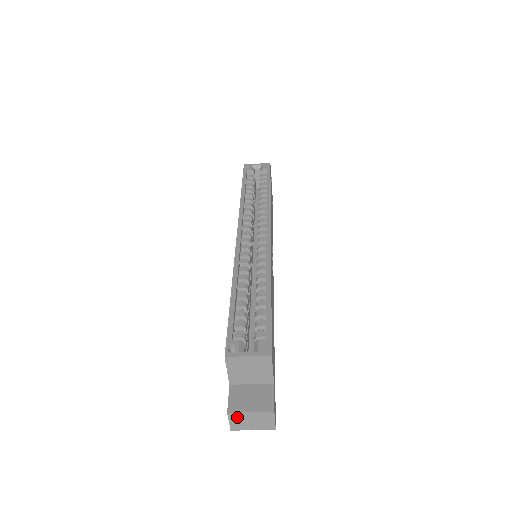
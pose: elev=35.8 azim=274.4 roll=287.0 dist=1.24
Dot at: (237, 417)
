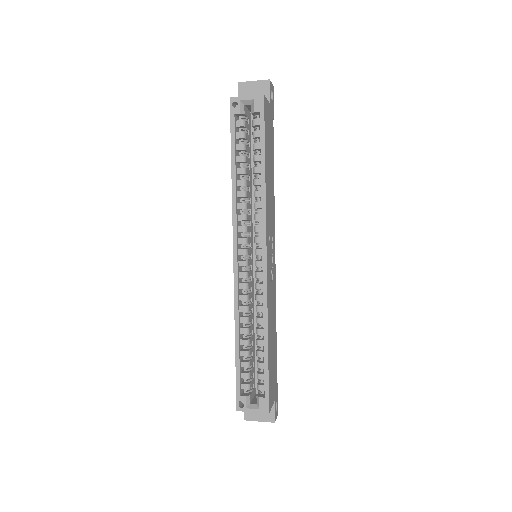
Dot at: (251, 418)
